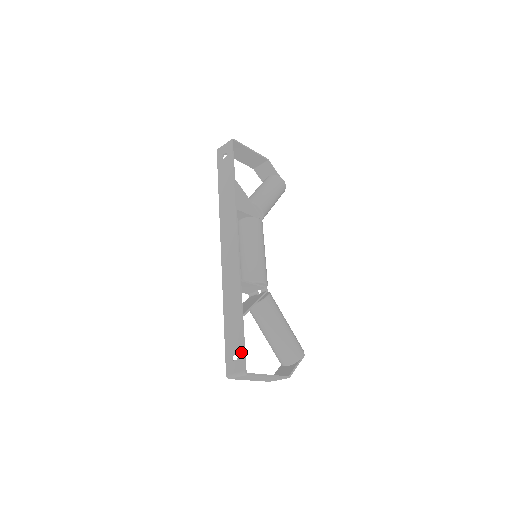
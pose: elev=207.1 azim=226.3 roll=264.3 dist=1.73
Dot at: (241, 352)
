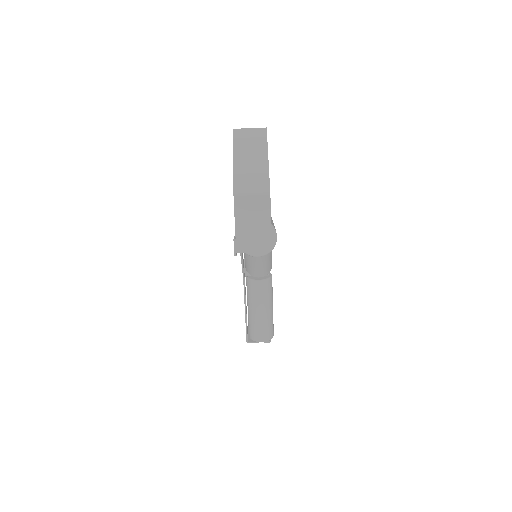
Dot at: occluded
